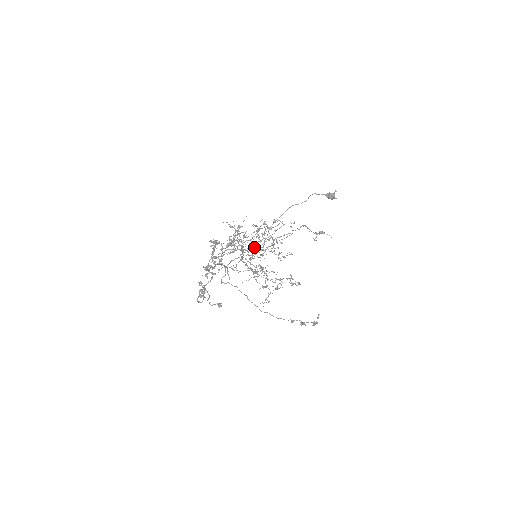
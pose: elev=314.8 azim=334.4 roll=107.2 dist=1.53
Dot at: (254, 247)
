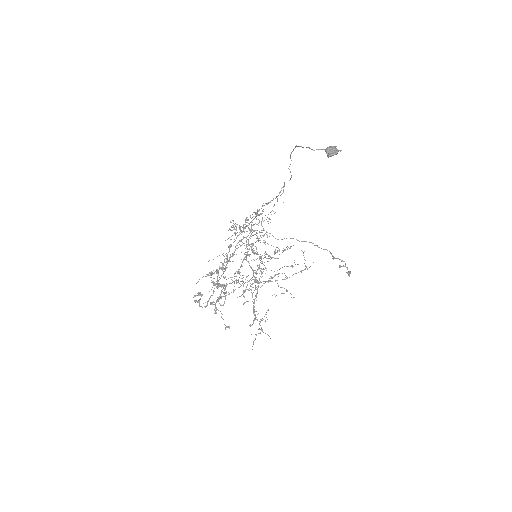
Dot at: (256, 238)
